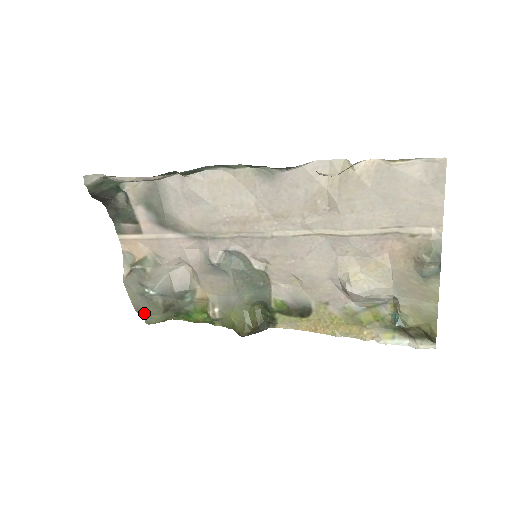
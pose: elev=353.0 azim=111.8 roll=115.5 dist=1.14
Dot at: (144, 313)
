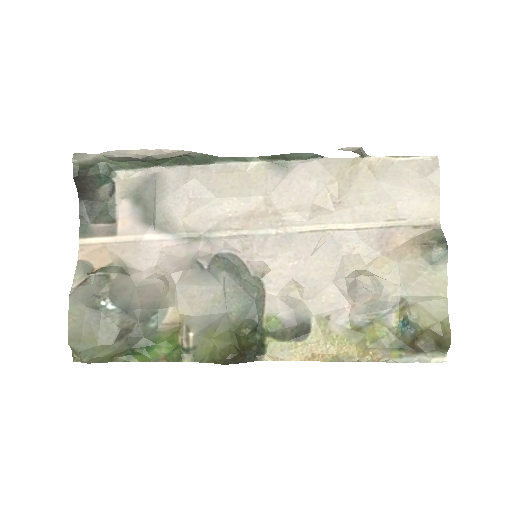
Dot at: (84, 344)
